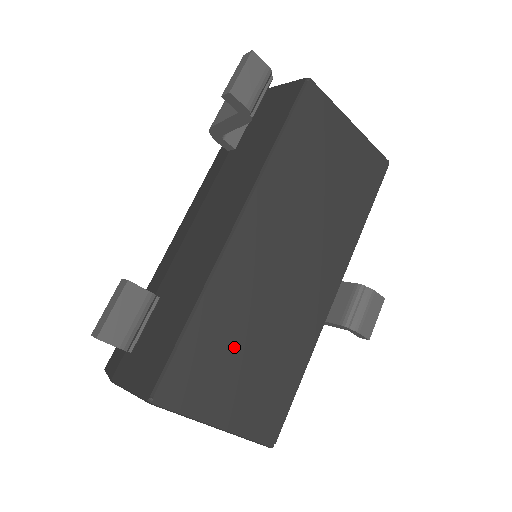
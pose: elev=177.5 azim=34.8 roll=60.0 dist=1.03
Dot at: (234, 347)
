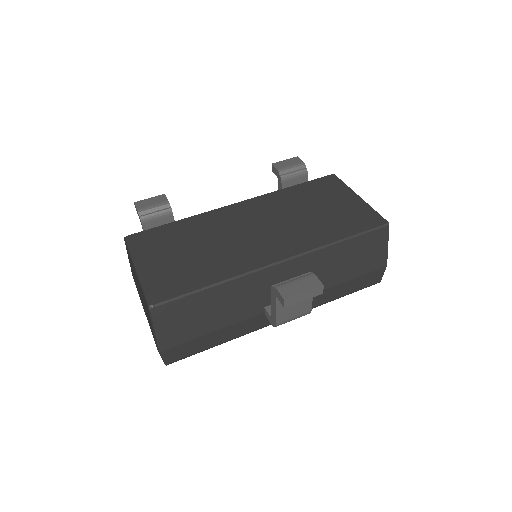
Dot at: (183, 243)
